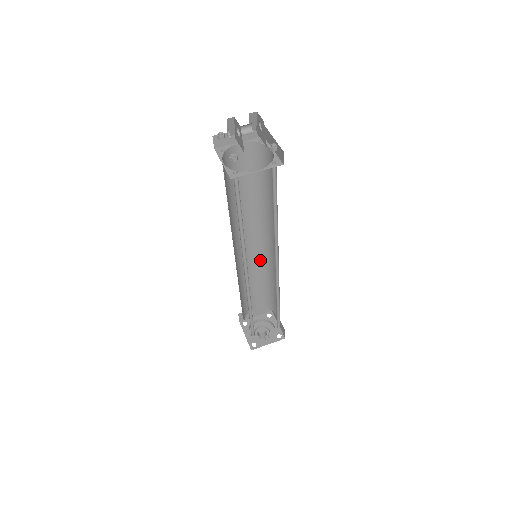
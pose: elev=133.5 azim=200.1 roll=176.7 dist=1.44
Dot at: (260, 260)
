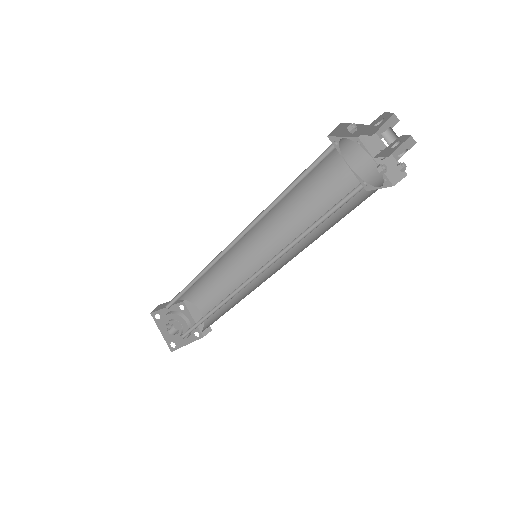
Dot at: (255, 278)
